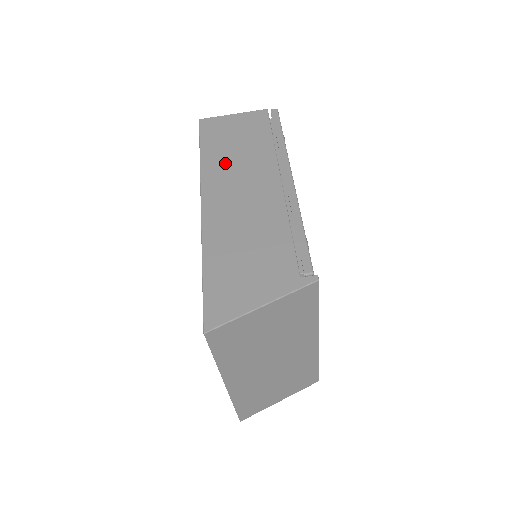
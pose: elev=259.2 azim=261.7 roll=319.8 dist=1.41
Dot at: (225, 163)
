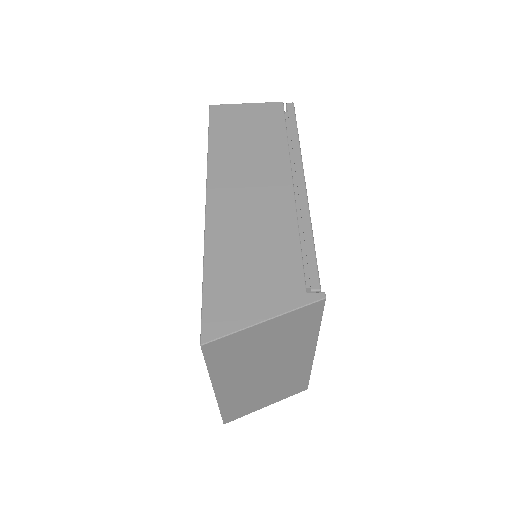
Dot at: (234, 157)
